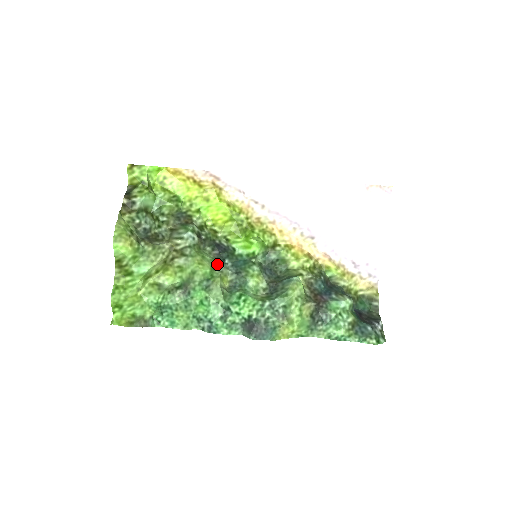
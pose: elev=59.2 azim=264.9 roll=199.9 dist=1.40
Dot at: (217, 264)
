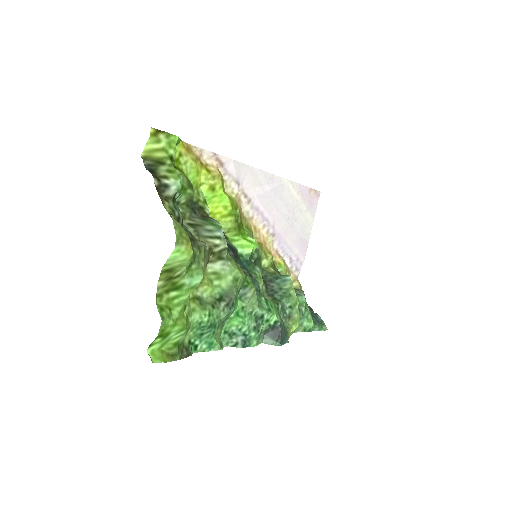
Dot at: (240, 267)
